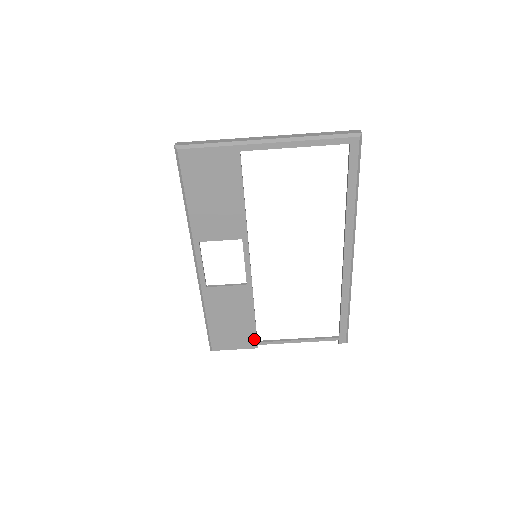
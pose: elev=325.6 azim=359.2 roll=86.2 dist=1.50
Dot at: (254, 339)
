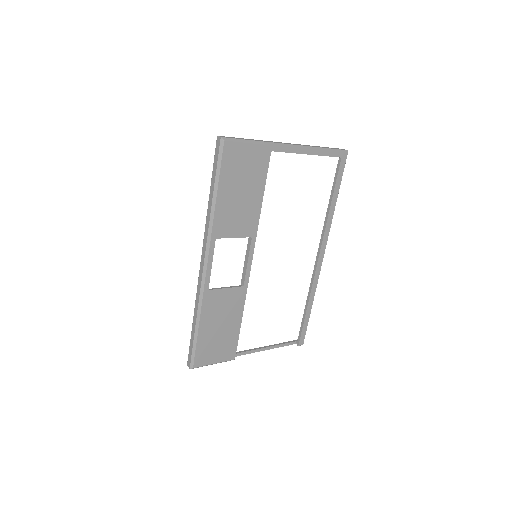
Dot at: (234, 349)
